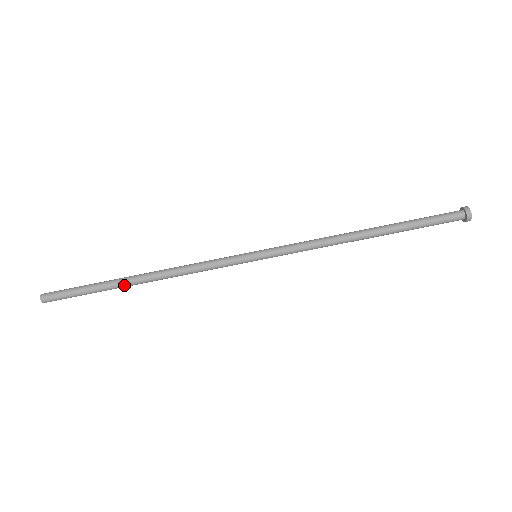
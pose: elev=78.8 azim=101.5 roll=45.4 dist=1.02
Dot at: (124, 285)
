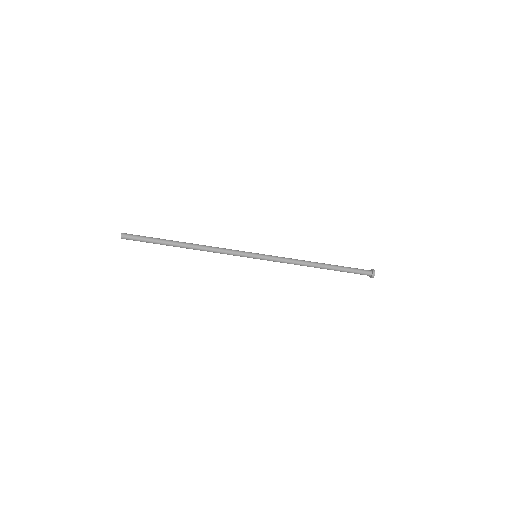
Dot at: (175, 245)
